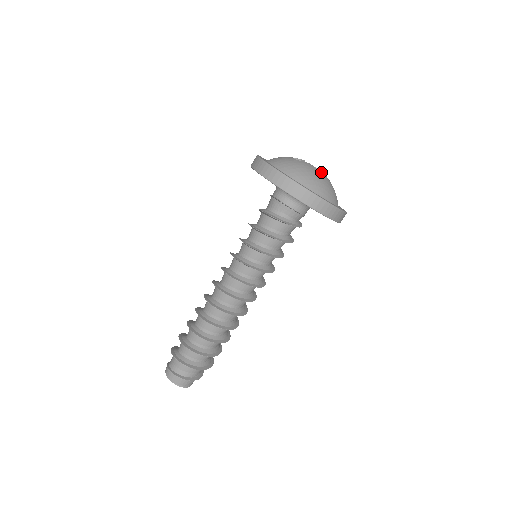
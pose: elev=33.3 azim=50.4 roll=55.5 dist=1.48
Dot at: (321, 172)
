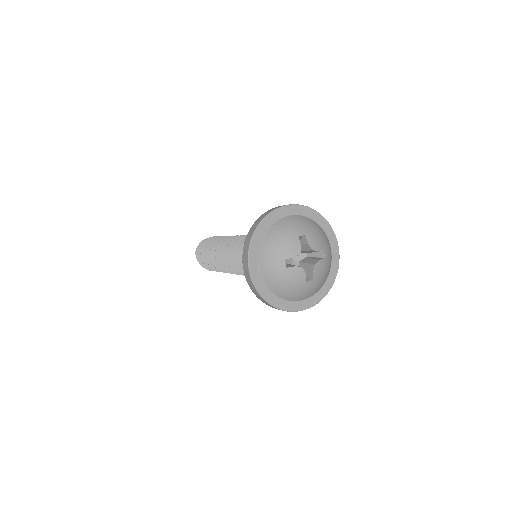
Dot at: (313, 267)
